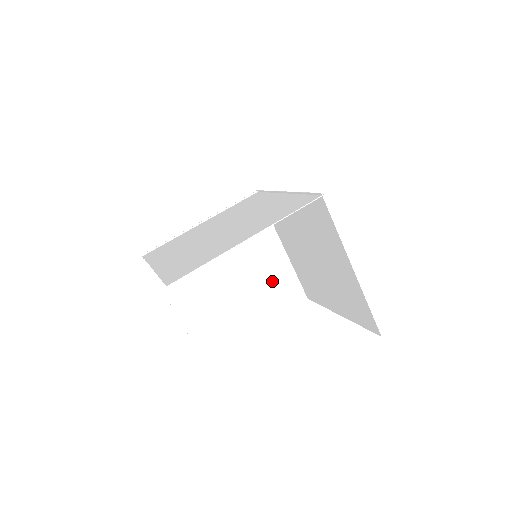
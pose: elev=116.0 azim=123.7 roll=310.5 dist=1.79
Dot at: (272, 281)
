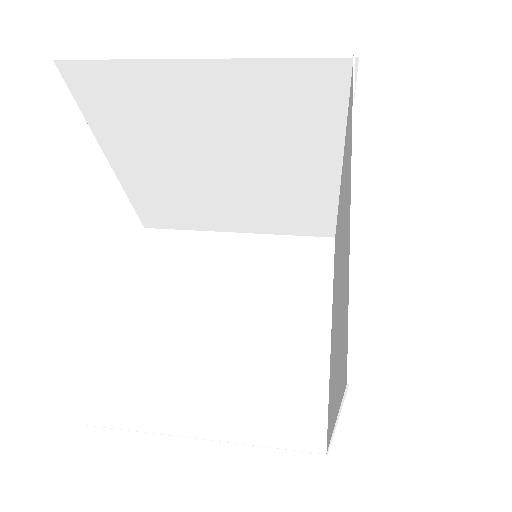
Dot at: (279, 370)
